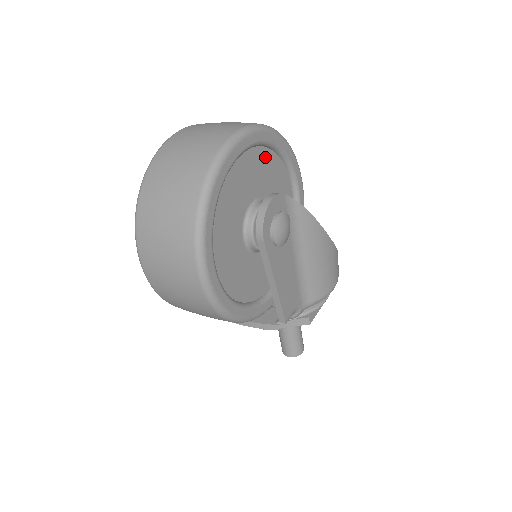
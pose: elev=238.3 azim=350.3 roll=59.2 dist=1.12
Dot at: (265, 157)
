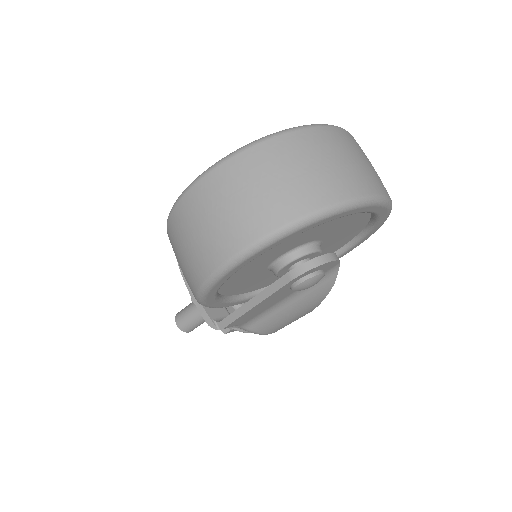
Dot at: (361, 221)
